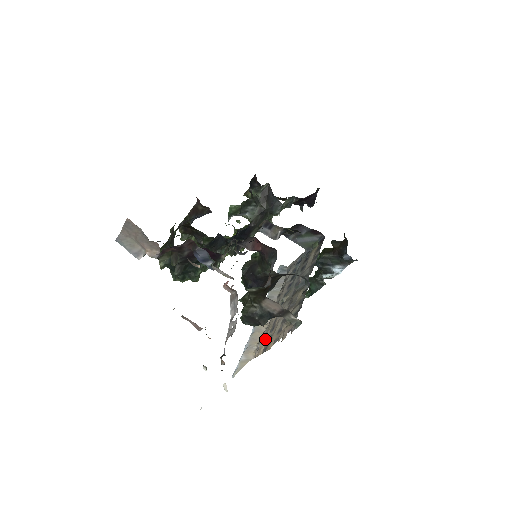
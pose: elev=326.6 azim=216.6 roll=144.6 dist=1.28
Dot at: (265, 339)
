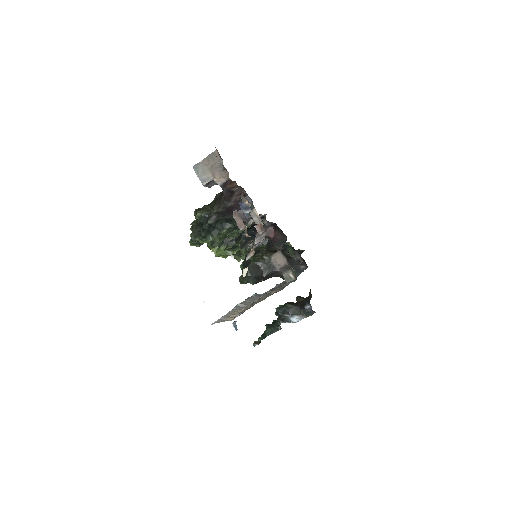
Dot at: (247, 308)
